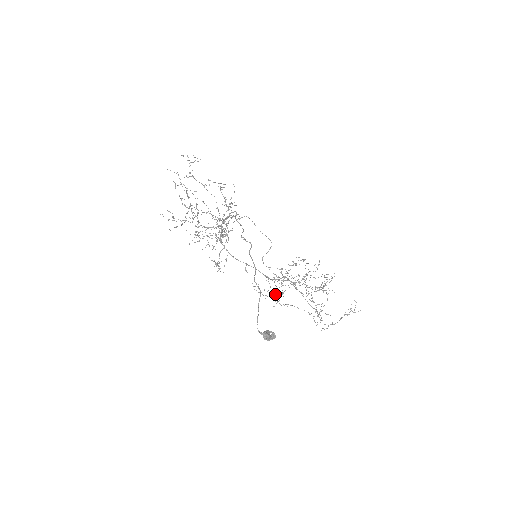
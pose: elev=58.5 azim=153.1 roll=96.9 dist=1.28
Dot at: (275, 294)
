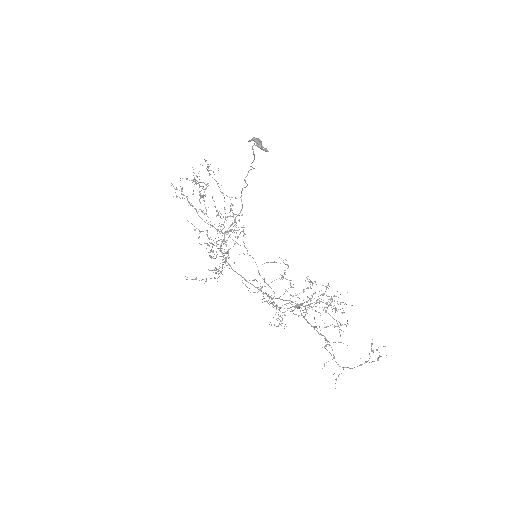
Dot at: occluded
